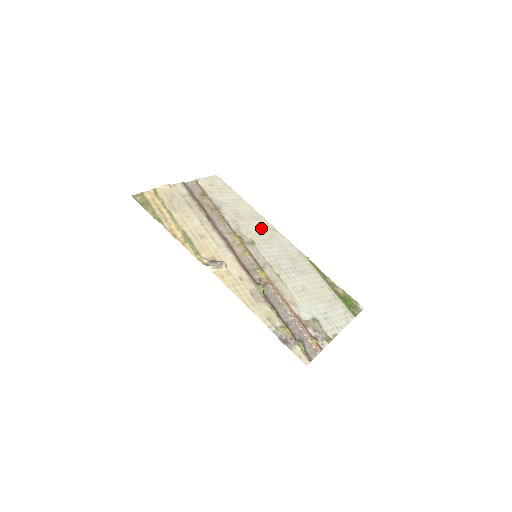
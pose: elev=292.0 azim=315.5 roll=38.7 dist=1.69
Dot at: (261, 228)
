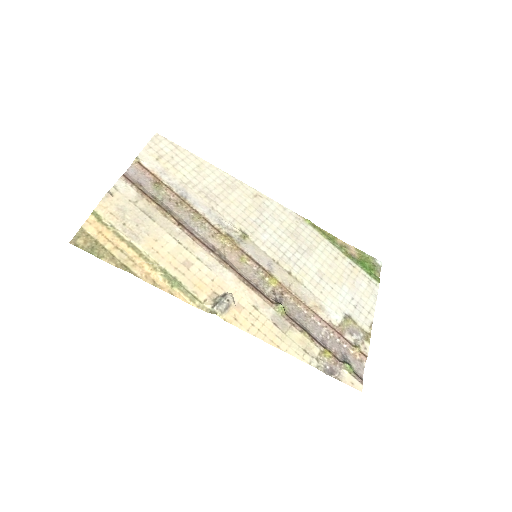
Dot at: (243, 202)
